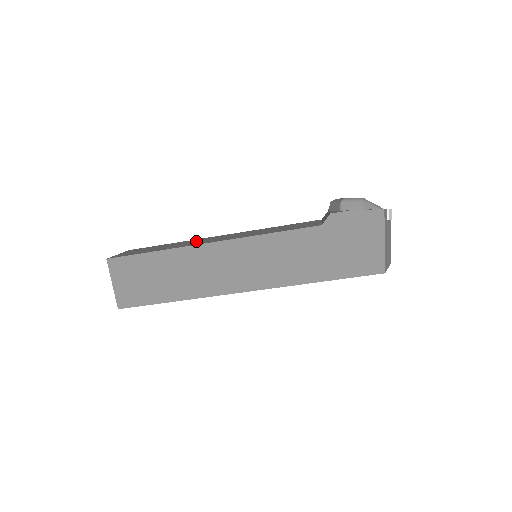
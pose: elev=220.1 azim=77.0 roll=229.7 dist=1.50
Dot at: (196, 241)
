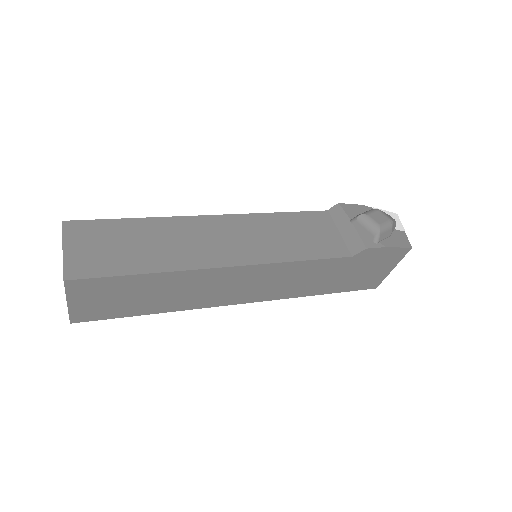
Dot at: (187, 237)
